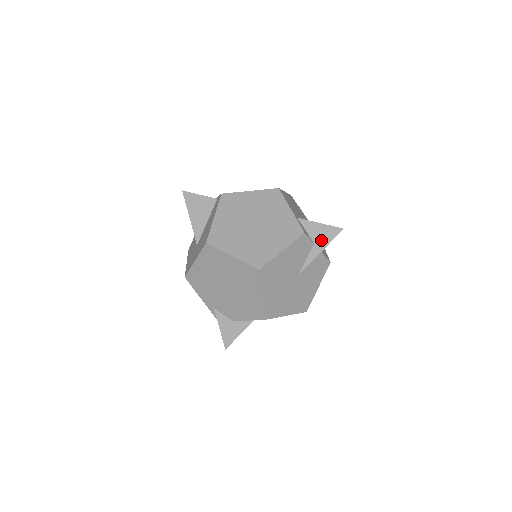
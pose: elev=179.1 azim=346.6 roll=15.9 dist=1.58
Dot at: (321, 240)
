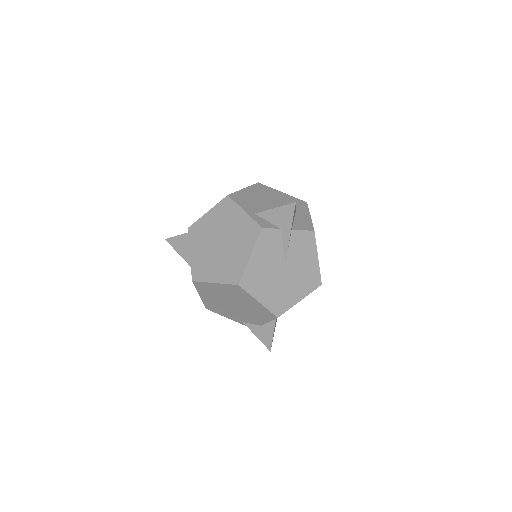
Dot at: (284, 223)
